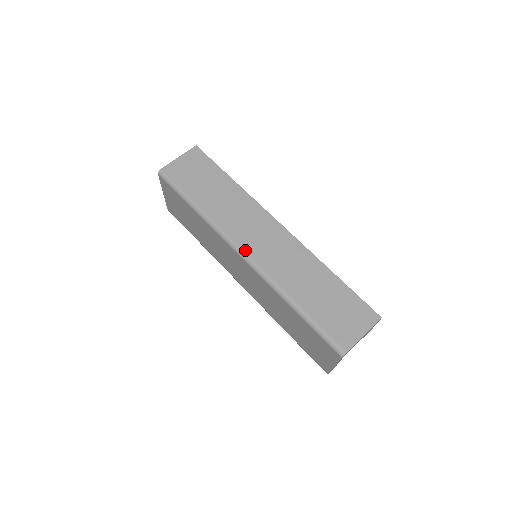
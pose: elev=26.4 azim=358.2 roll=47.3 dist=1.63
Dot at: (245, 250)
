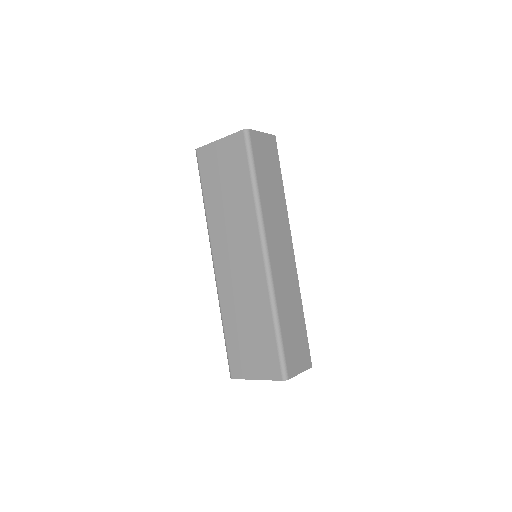
Dot at: (270, 251)
